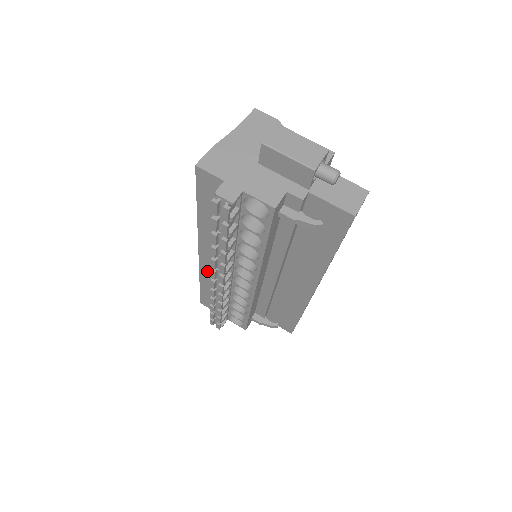
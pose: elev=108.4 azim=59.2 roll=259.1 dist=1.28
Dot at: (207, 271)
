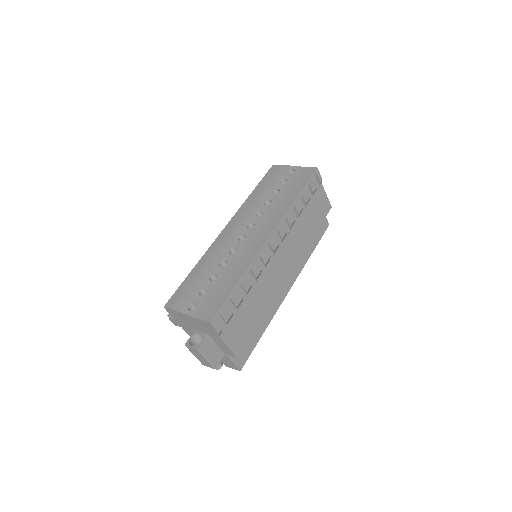
Dot at: occluded
